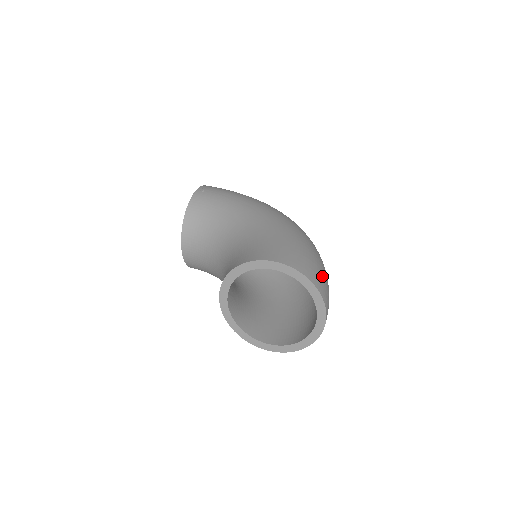
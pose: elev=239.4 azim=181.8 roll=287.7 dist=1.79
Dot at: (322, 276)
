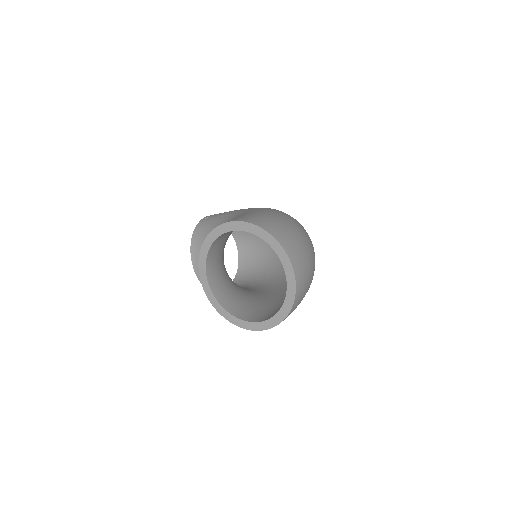
Dot at: (288, 232)
